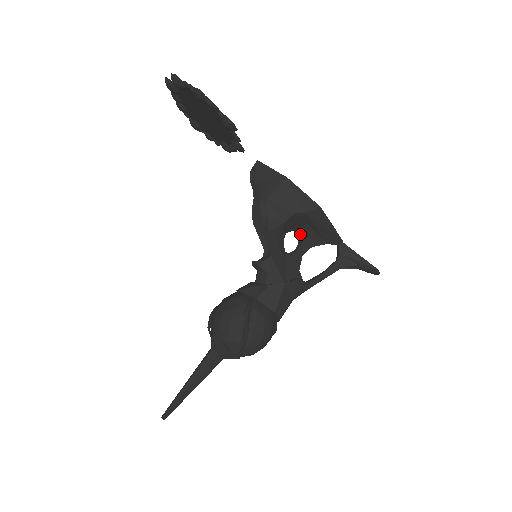
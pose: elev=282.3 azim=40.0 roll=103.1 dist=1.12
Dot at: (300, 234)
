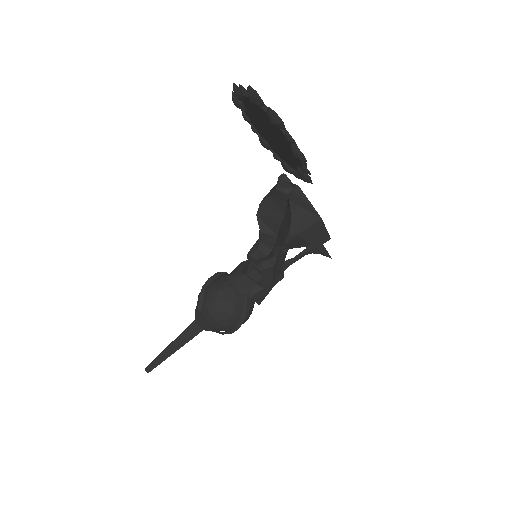
Dot at: occluded
